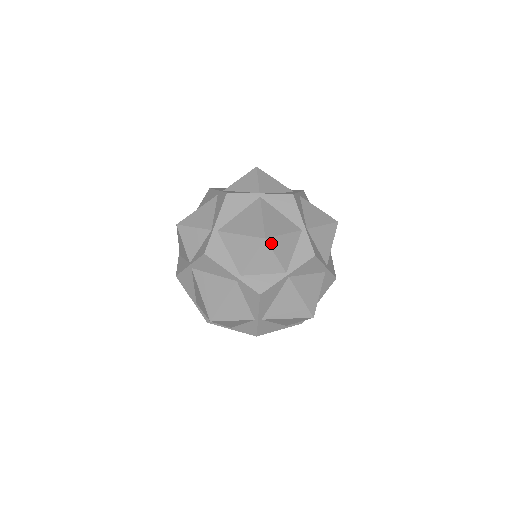
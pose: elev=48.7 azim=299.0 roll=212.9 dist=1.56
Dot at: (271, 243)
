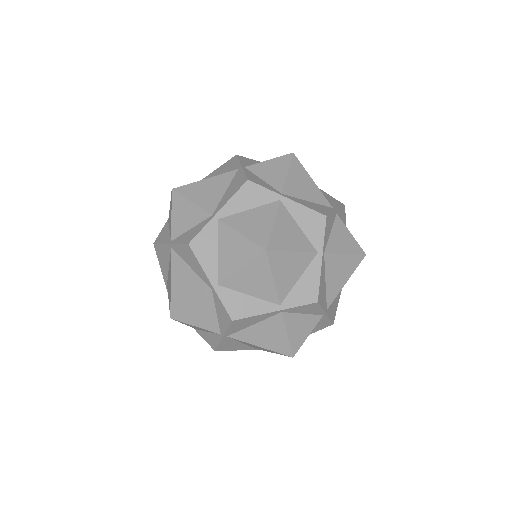
Dot at: (181, 319)
